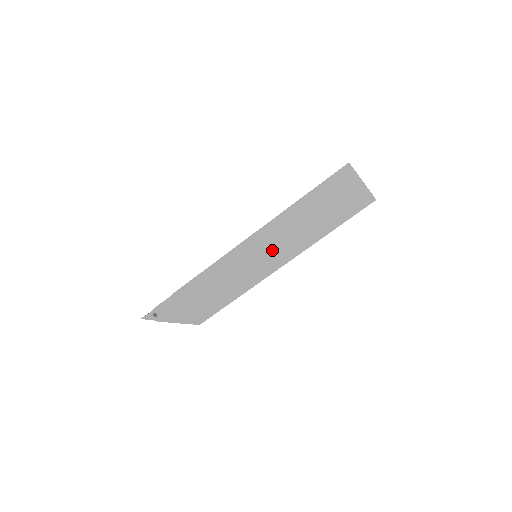
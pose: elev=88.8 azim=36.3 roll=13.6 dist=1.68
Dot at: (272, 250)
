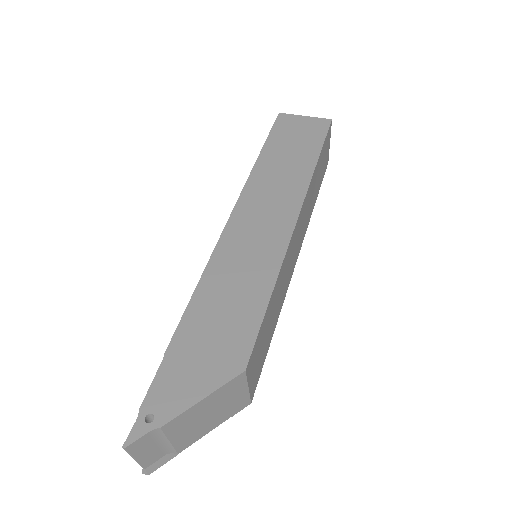
Dot at: (270, 210)
